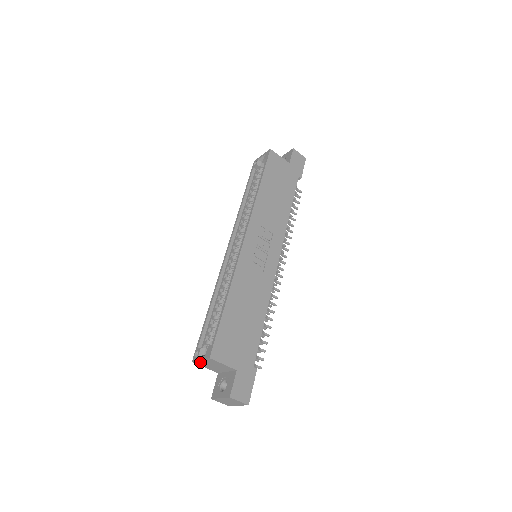
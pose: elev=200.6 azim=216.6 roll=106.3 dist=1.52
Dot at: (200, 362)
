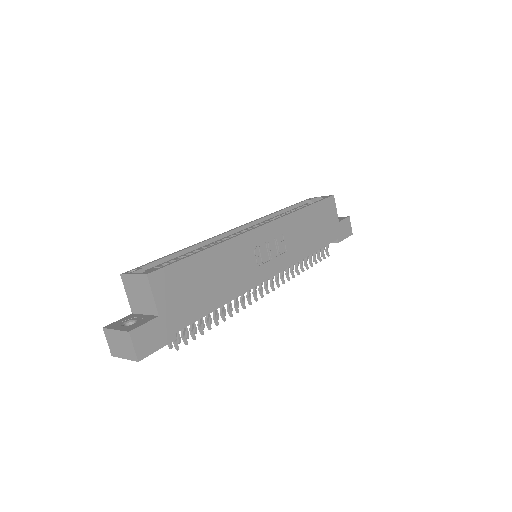
Dot at: (129, 279)
